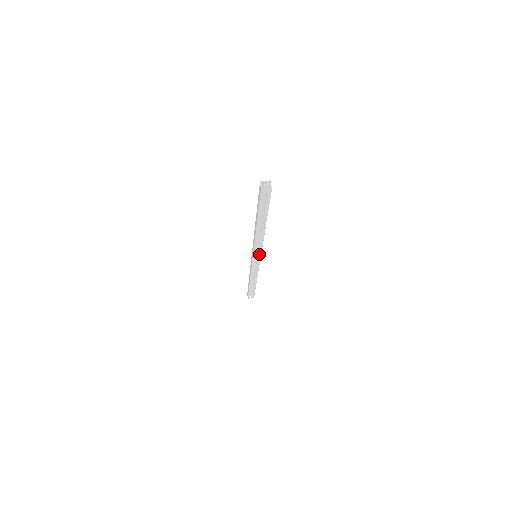
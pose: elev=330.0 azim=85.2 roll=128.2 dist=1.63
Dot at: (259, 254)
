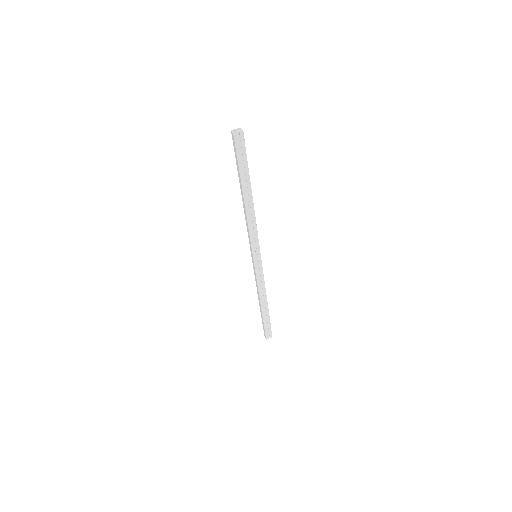
Dot at: (257, 248)
